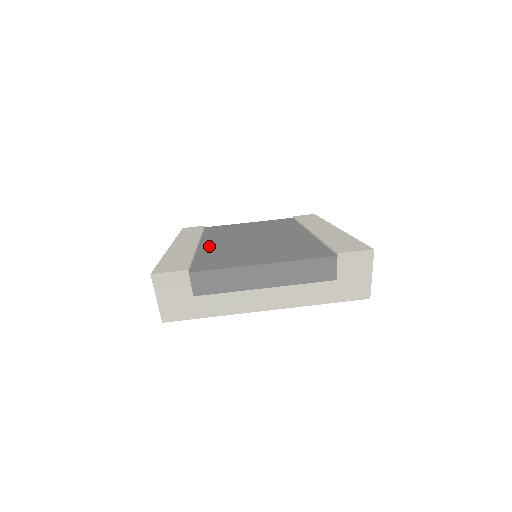
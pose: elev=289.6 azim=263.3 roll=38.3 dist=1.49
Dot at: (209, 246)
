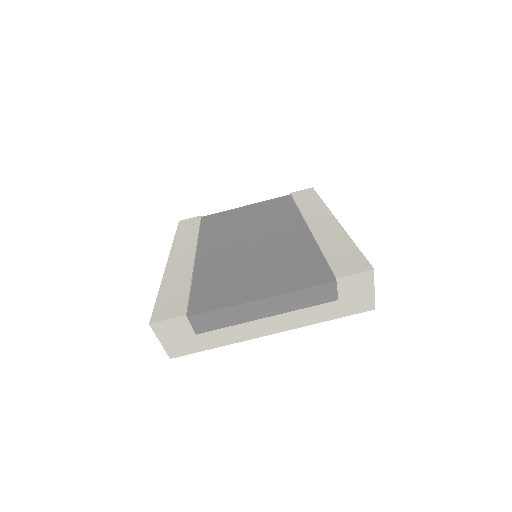
Dot at: (206, 259)
